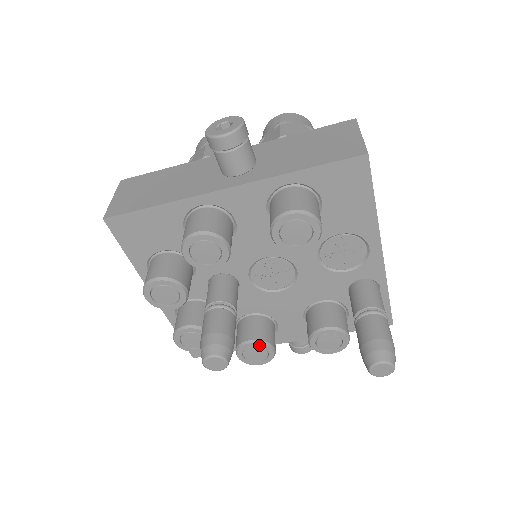
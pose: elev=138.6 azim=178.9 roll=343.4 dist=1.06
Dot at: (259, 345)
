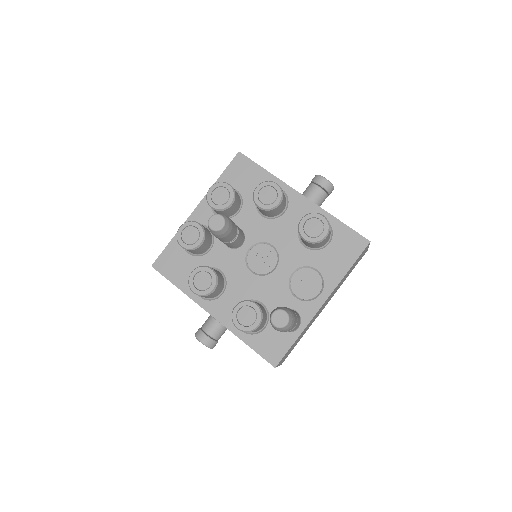
Dot at: (213, 276)
